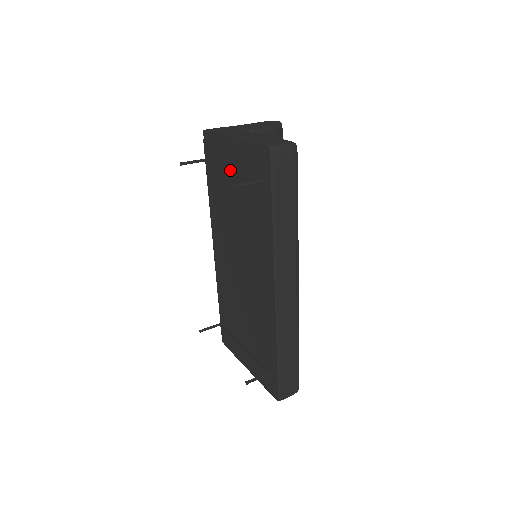
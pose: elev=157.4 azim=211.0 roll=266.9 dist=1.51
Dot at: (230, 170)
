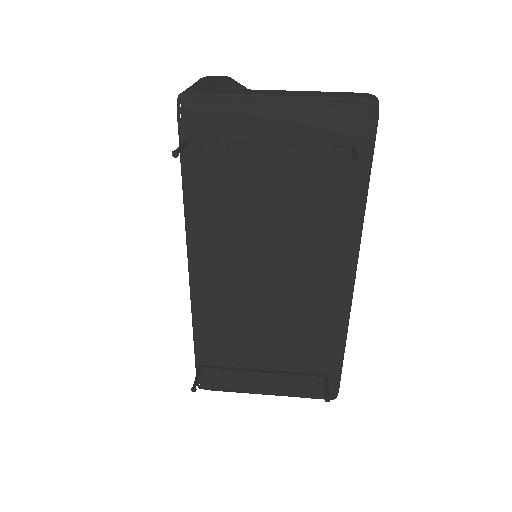
Dot at: (276, 146)
